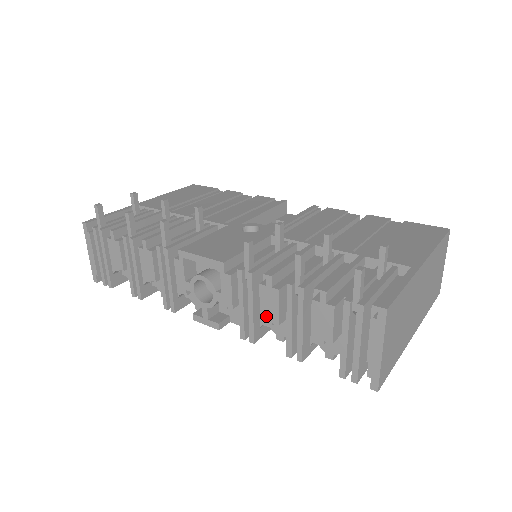
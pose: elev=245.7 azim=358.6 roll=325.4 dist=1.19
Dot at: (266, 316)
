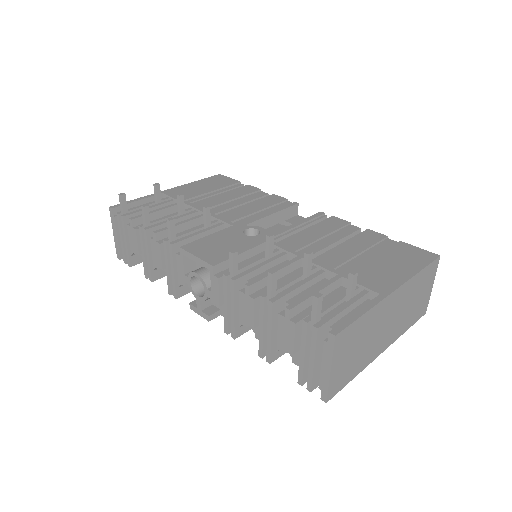
Dot at: (244, 319)
